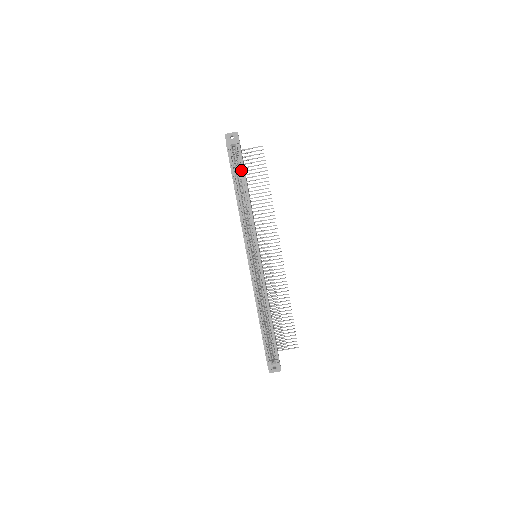
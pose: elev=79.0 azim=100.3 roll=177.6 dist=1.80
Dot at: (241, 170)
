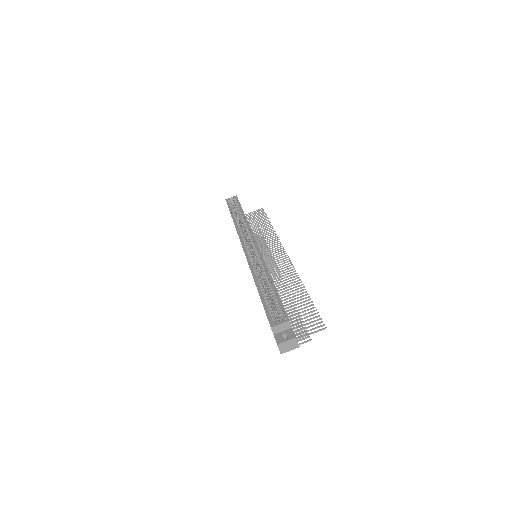
Dot at: occluded
